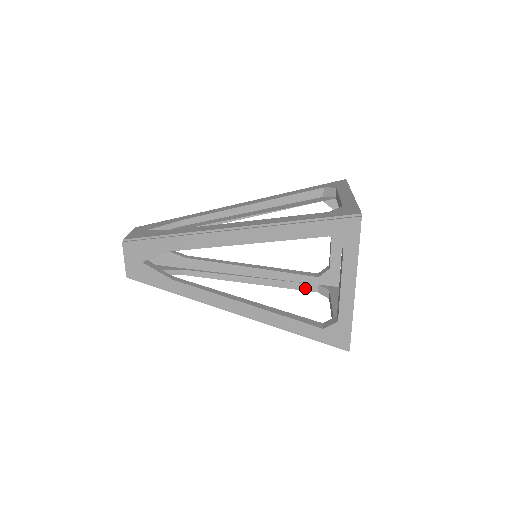
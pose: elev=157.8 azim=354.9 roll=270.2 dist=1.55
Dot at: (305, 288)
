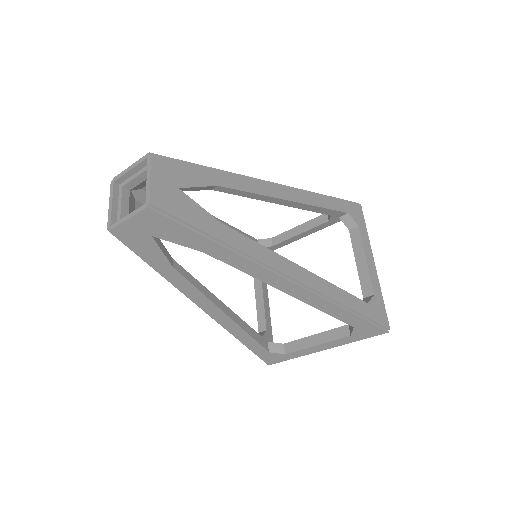
Dot at: (261, 342)
